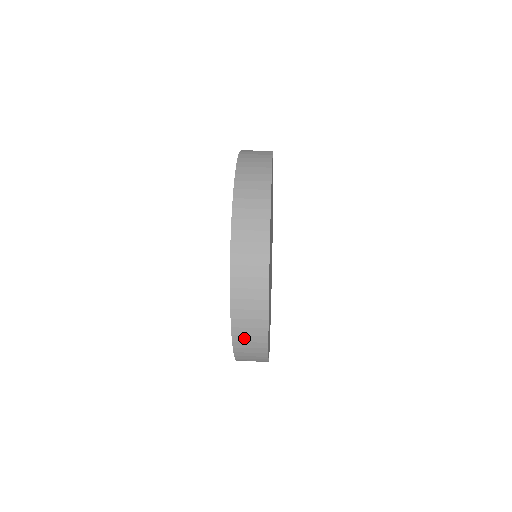
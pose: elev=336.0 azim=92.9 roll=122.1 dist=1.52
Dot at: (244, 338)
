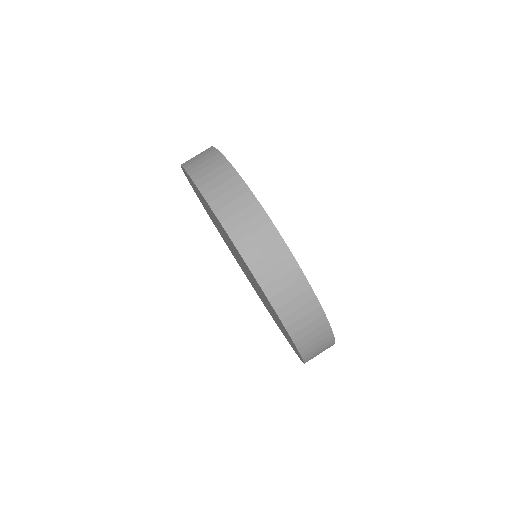
Dot at: occluded
